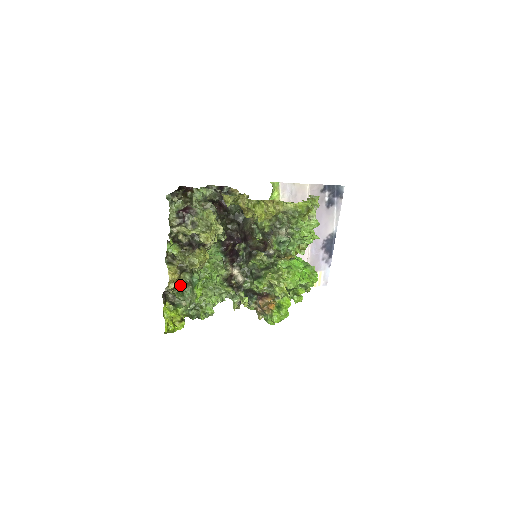
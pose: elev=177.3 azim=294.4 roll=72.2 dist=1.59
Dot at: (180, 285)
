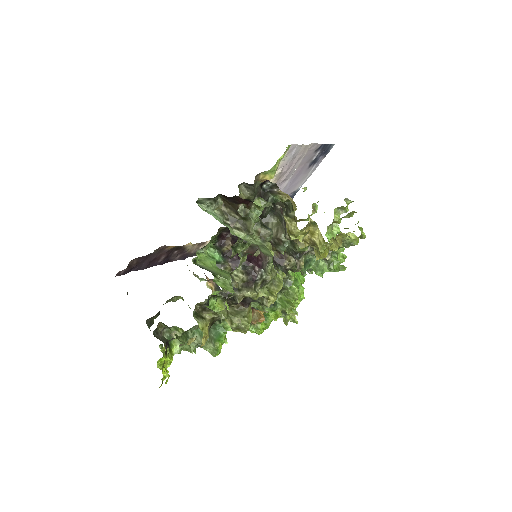
Dot at: occluded
